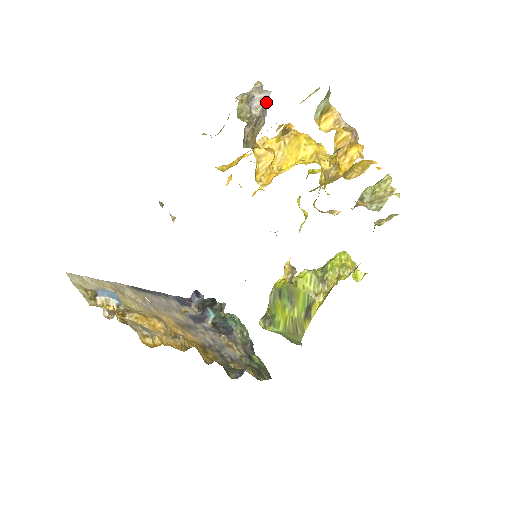
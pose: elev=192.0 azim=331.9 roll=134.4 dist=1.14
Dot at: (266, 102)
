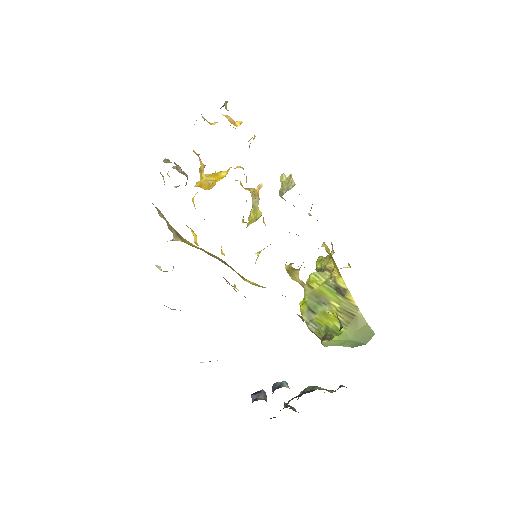
Dot at: occluded
